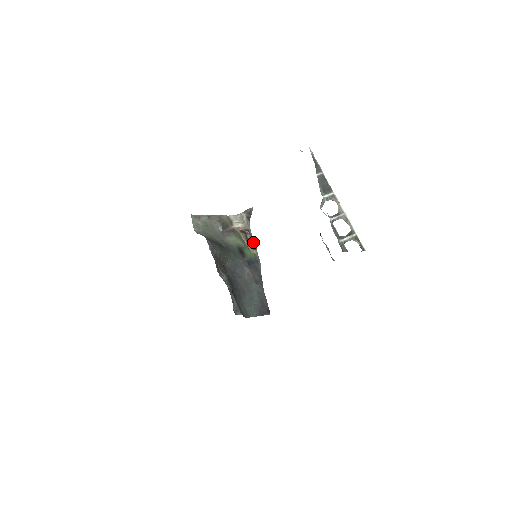
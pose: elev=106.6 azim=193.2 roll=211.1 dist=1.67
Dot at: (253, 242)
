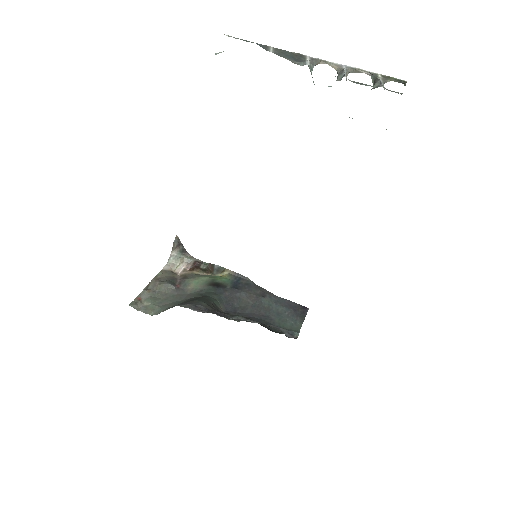
Dot at: (214, 266)
